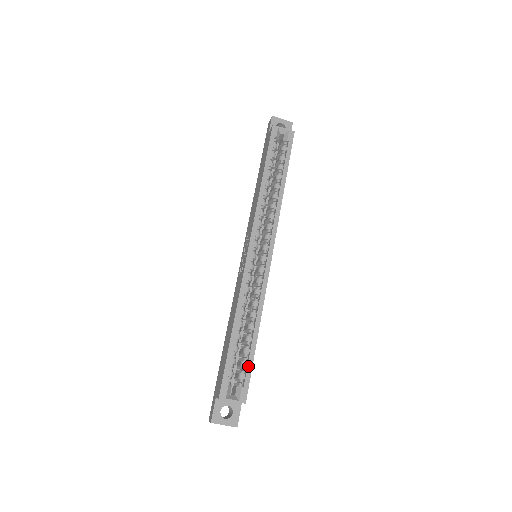
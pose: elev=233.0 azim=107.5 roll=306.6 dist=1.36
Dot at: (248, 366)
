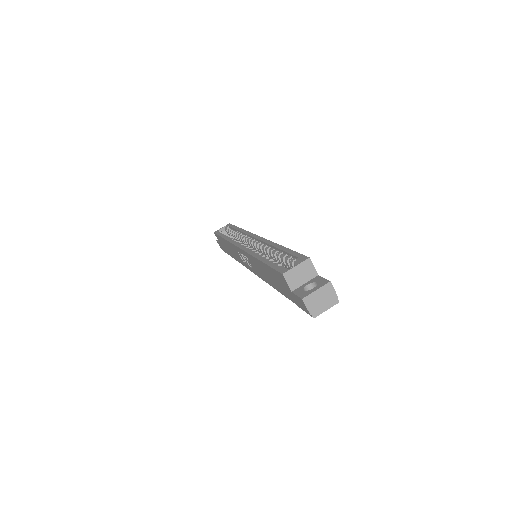
Dot at: (290, 254)
